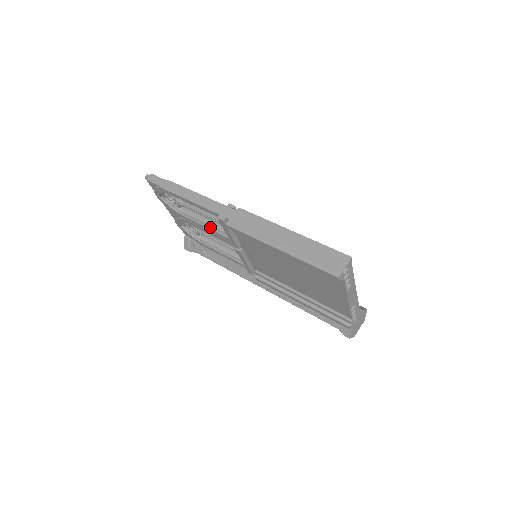
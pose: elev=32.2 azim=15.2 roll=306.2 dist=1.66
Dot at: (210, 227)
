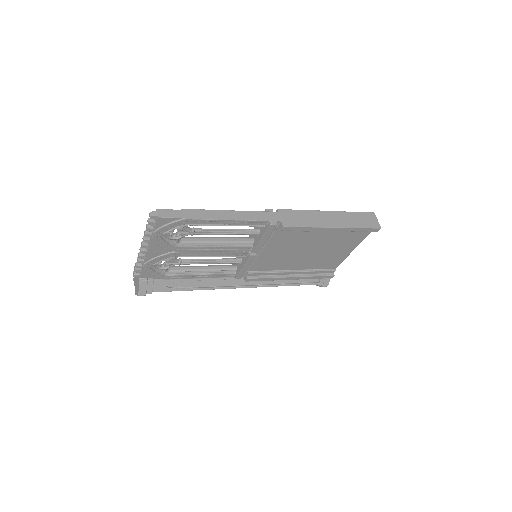
Dot at: (221, 245)
